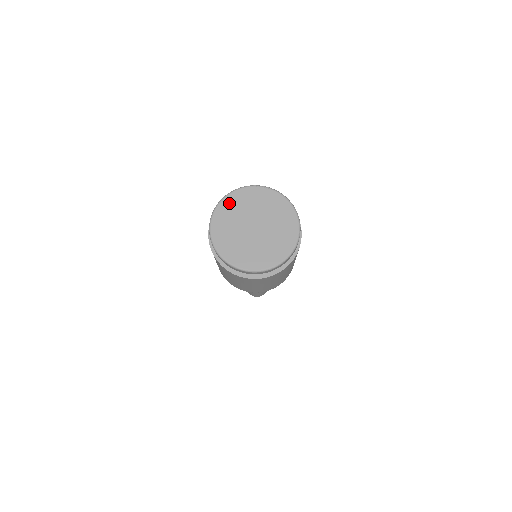
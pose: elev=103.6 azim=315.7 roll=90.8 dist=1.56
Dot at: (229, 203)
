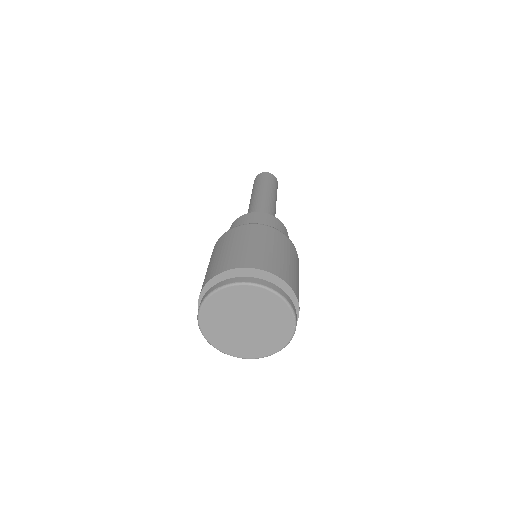
Dot at: (254, 293)
